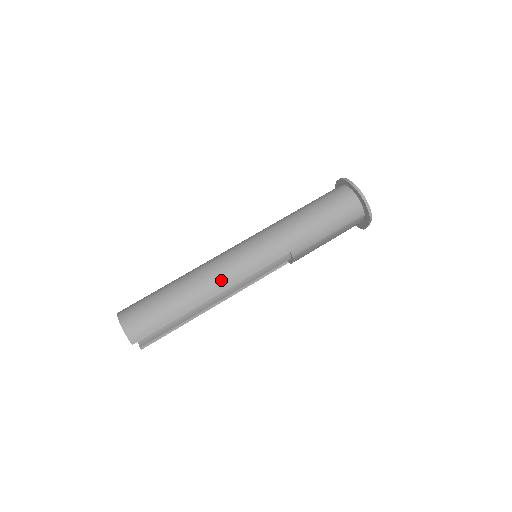
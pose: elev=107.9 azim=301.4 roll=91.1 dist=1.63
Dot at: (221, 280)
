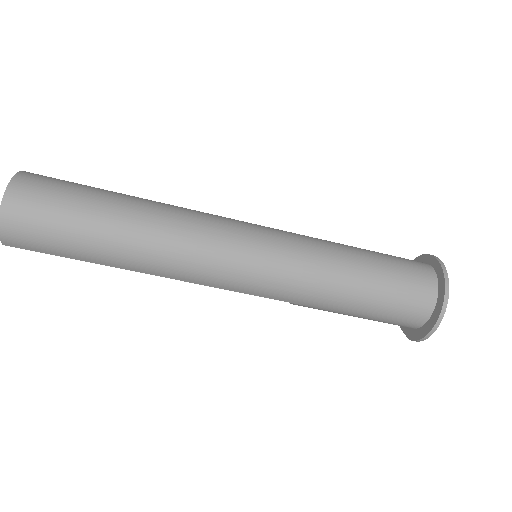
Dot at: (181, 271)
